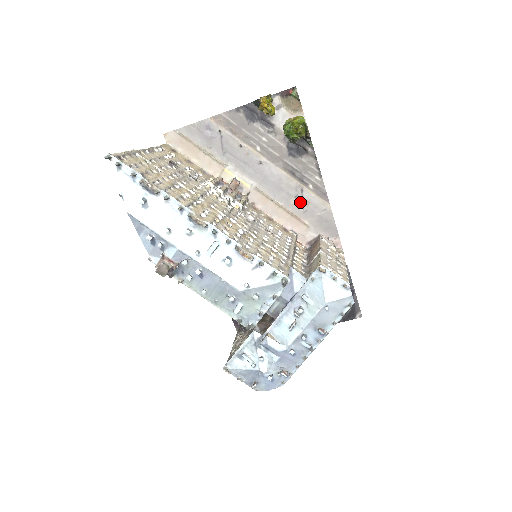
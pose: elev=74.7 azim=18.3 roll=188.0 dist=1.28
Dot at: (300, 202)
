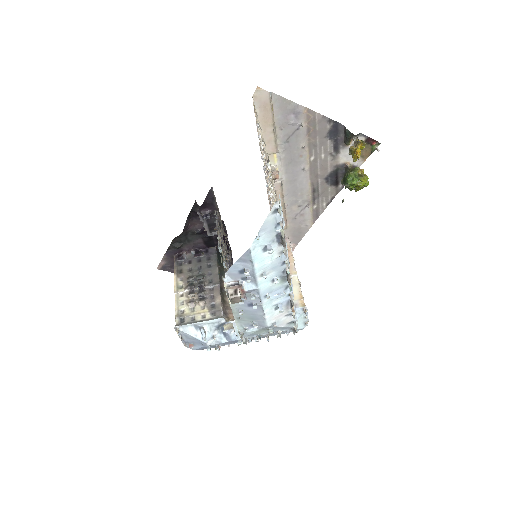
Dot at: (298, 211)
